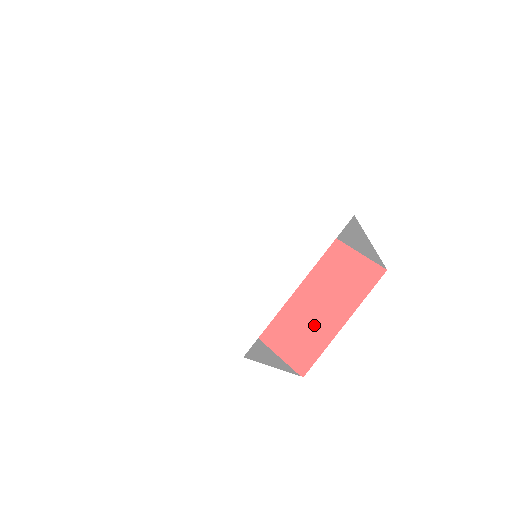
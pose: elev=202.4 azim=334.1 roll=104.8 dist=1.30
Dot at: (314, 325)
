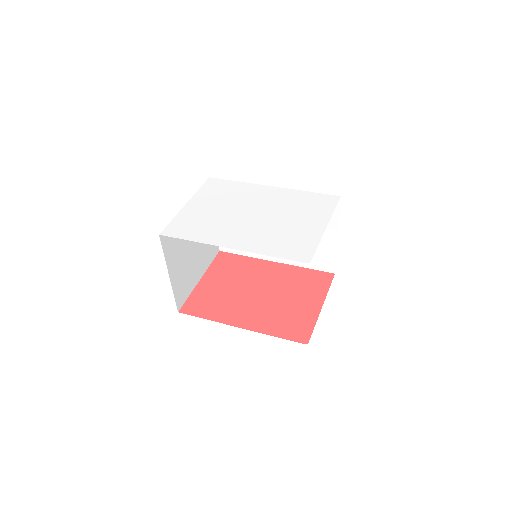
Dot at: (300, 312)
